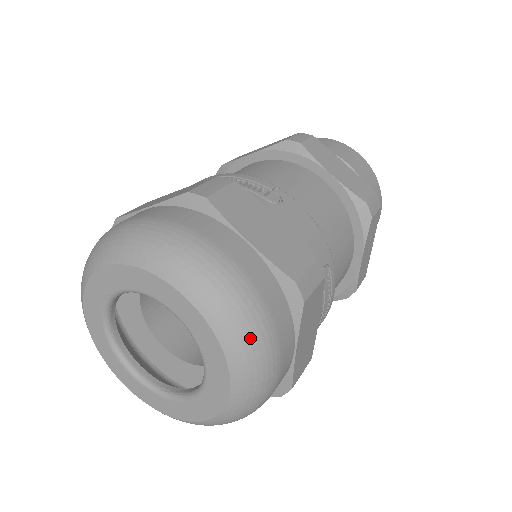
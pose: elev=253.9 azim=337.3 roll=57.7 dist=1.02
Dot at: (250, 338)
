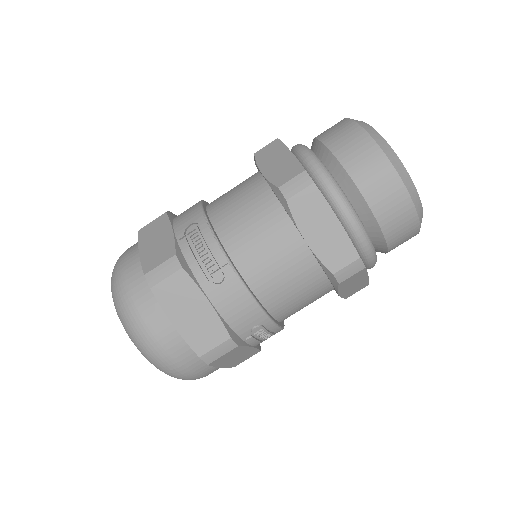
Dot at: (169, 373)
